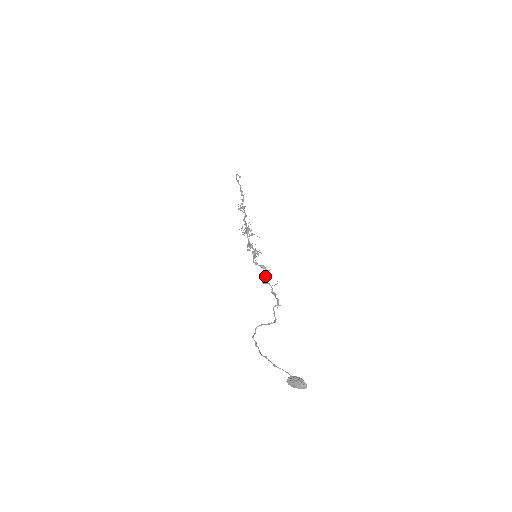
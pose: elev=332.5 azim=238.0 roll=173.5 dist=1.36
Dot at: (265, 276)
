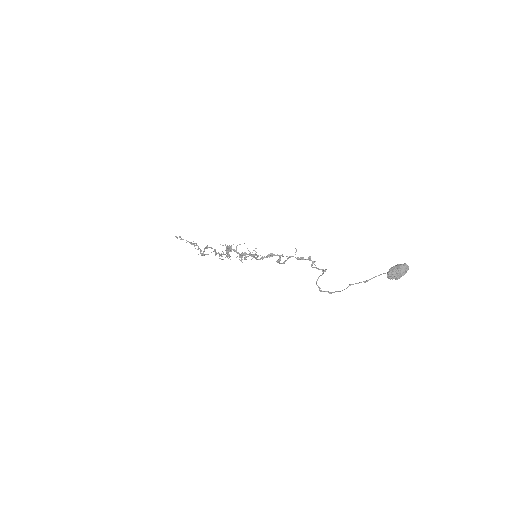
Dot at: (279, 260)
